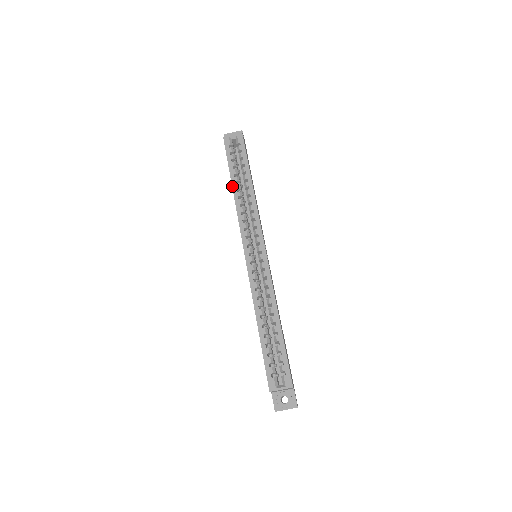
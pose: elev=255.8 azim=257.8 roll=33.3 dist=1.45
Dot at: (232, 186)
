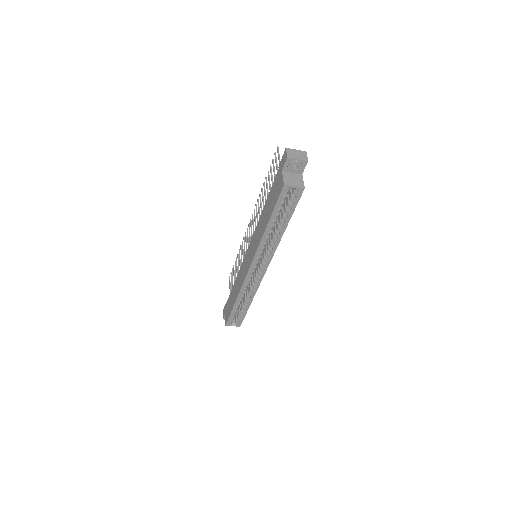
Dot at: (266, 228)
